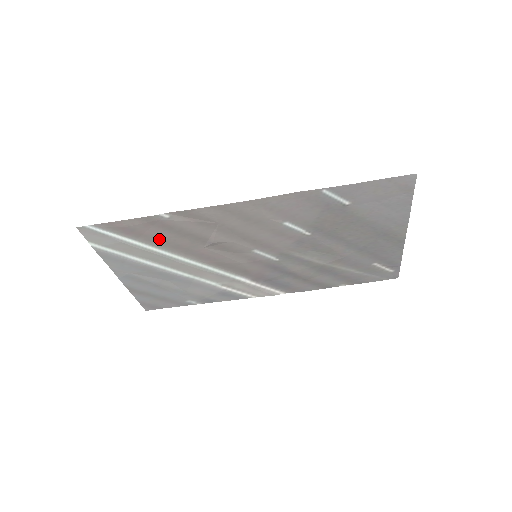
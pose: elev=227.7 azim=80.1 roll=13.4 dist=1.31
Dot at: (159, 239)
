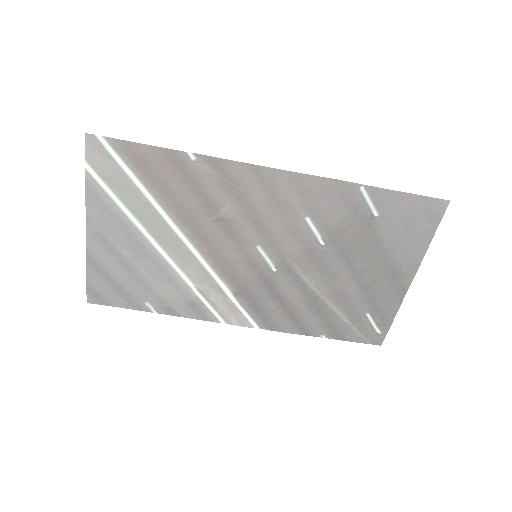
Dot at: (167, 189)
